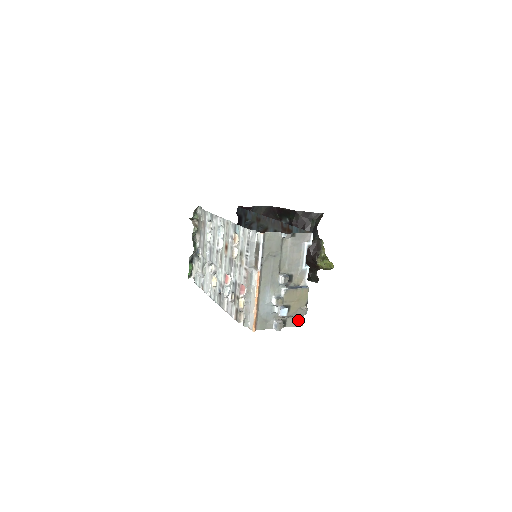
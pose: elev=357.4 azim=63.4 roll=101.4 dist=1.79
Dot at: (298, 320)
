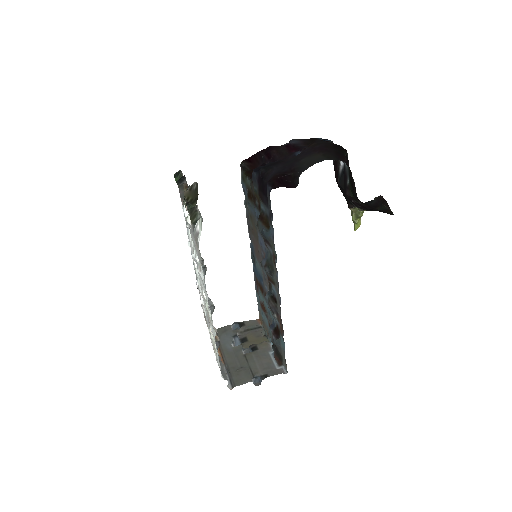
Dot at: (256, 322)
